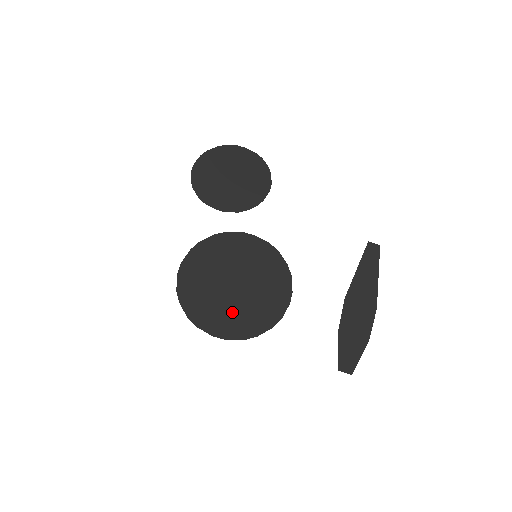
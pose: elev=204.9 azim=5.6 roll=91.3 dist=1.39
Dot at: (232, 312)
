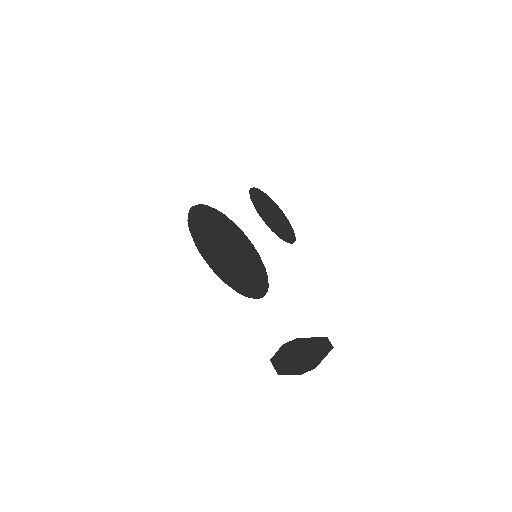
Dot at: (218, 255)
